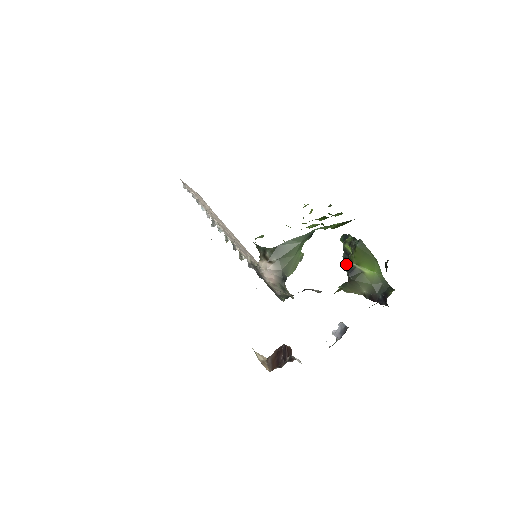
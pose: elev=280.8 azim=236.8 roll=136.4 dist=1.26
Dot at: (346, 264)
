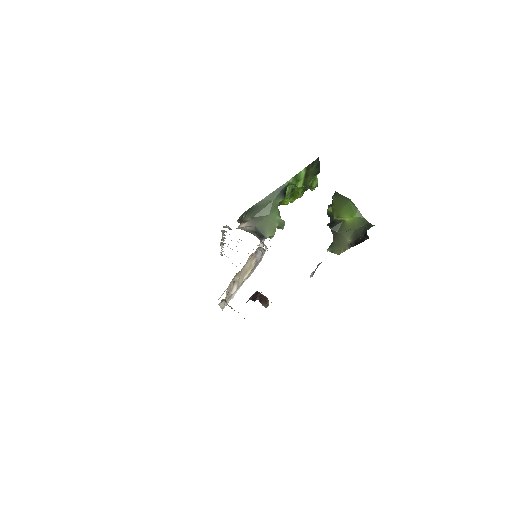
Dot at: occluded
